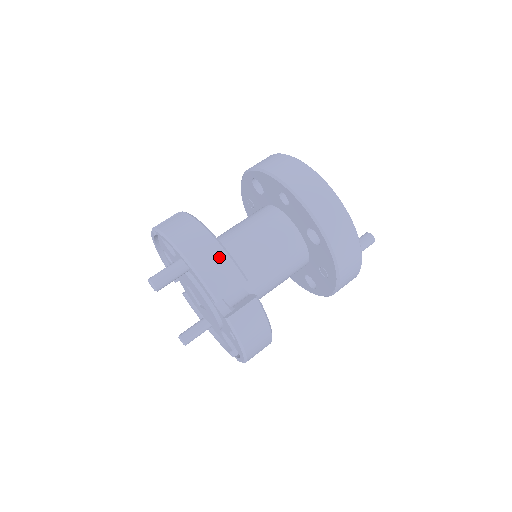
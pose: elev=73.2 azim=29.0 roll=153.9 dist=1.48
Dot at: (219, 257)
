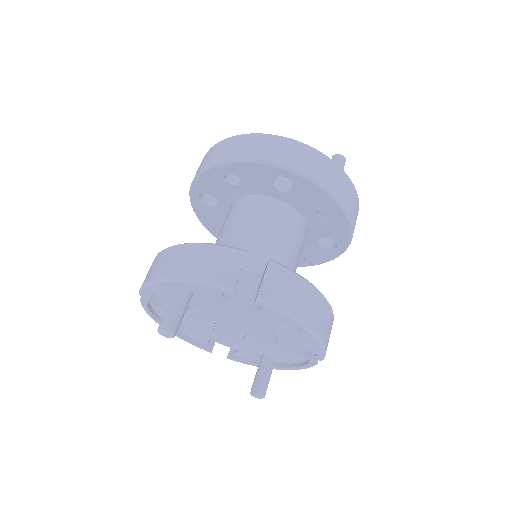
Dot at: (204, 252)
